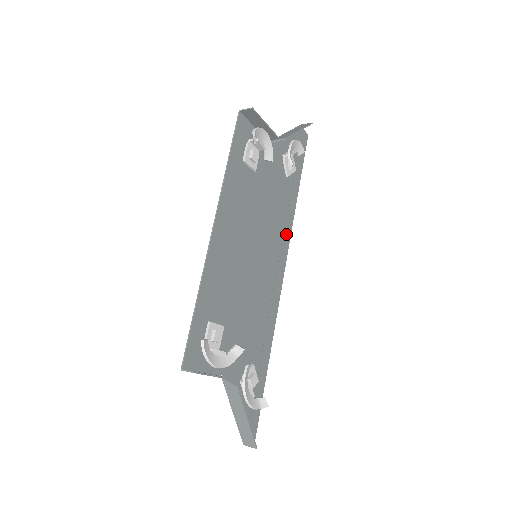
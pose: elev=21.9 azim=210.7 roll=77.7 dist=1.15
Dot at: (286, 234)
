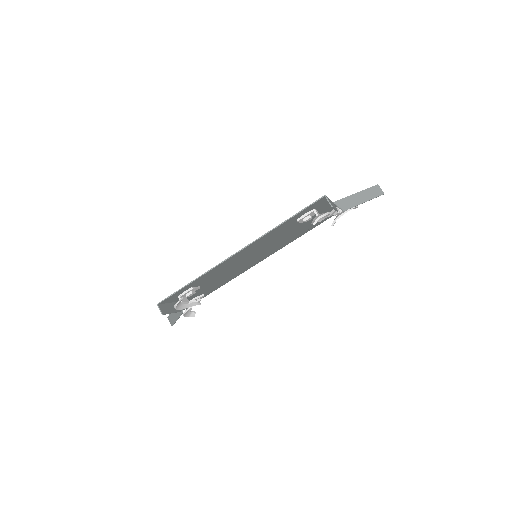
Dot at: (293, 239)
